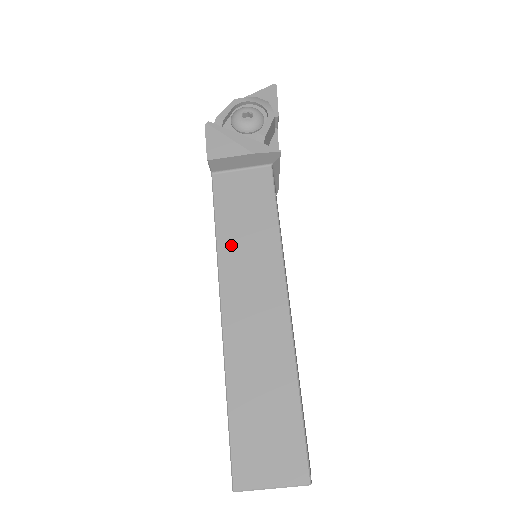
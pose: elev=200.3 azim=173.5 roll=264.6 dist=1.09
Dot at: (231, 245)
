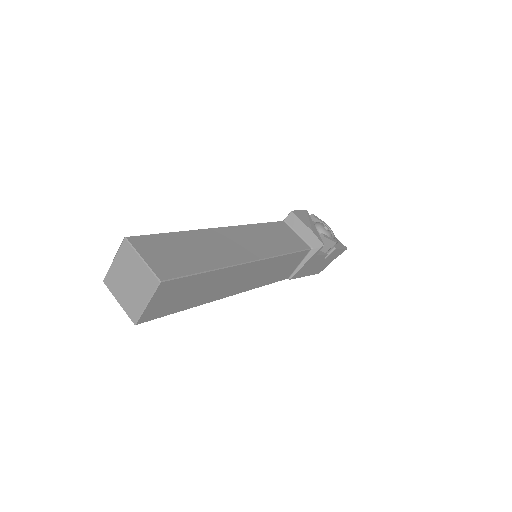
Dot at: (258, 231)
